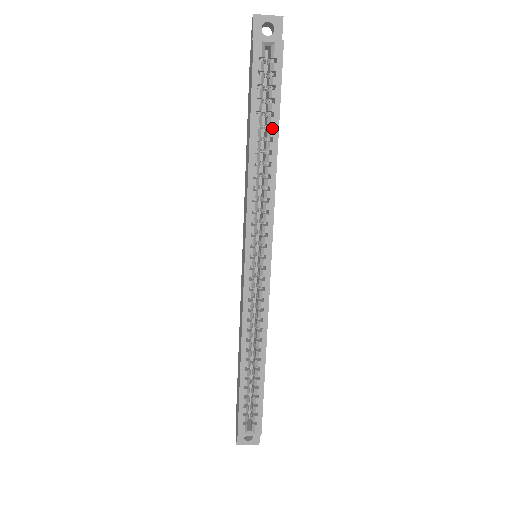
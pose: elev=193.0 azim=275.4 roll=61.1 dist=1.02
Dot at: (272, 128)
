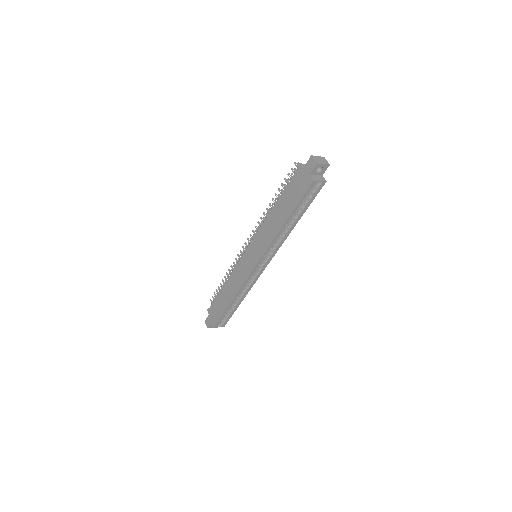
Dot at: (298, 213)
